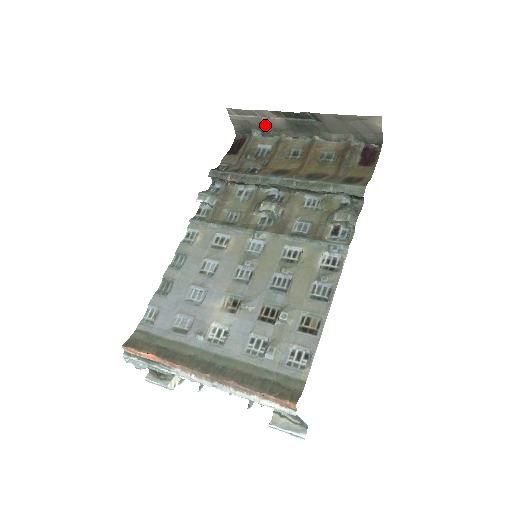
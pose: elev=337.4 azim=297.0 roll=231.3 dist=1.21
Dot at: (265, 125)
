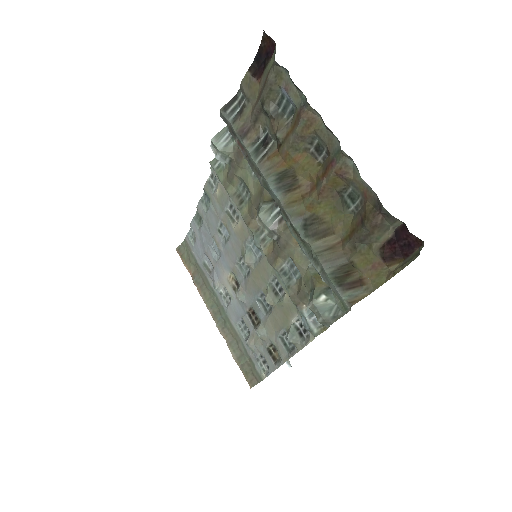
Dot at: occluded
